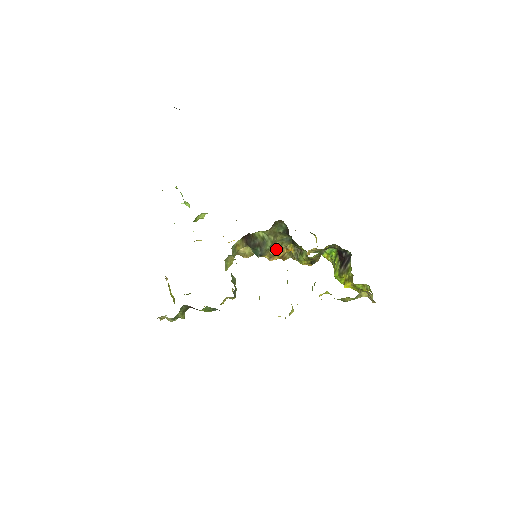
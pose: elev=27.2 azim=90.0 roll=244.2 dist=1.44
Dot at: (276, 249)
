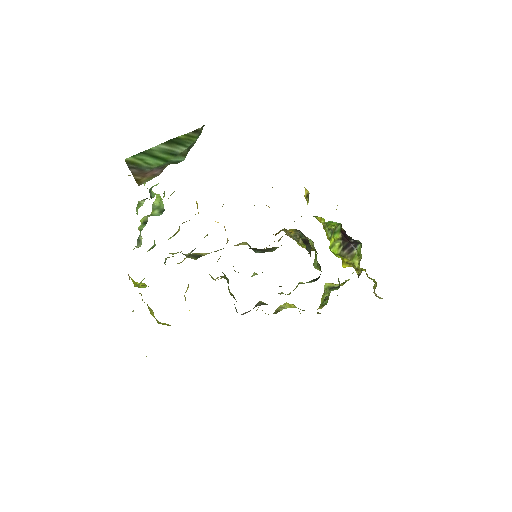
Dot at: occluded
